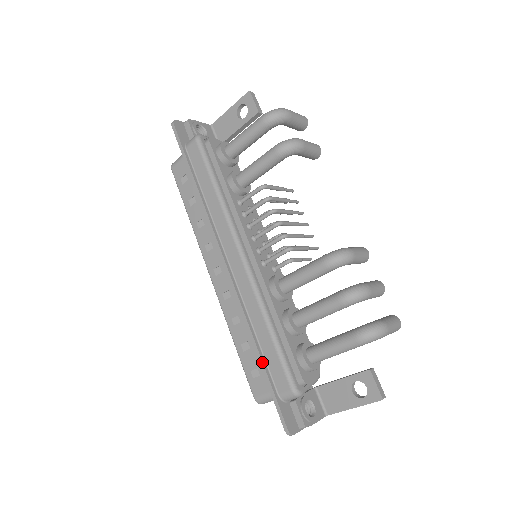
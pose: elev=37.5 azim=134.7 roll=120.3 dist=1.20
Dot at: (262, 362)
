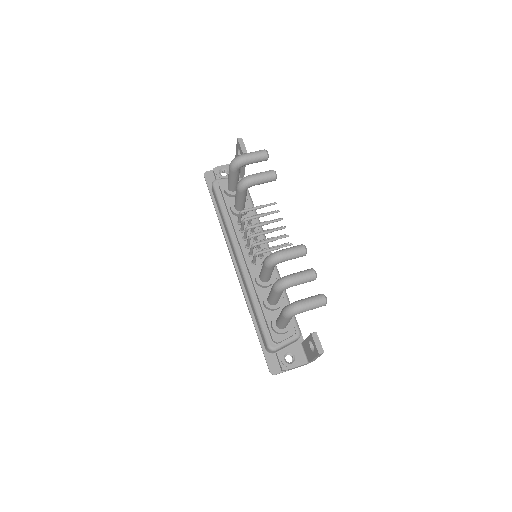
Dot at: (255, 328)
